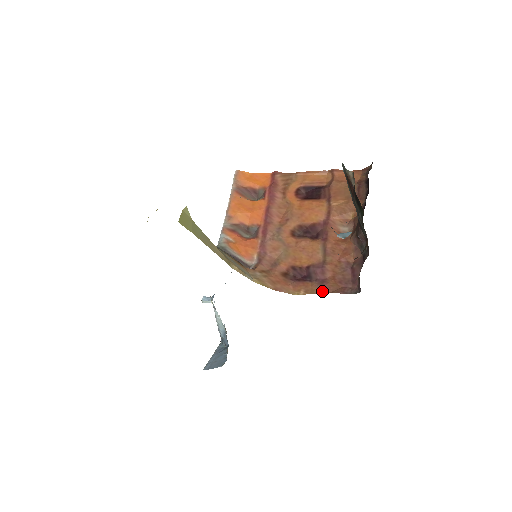
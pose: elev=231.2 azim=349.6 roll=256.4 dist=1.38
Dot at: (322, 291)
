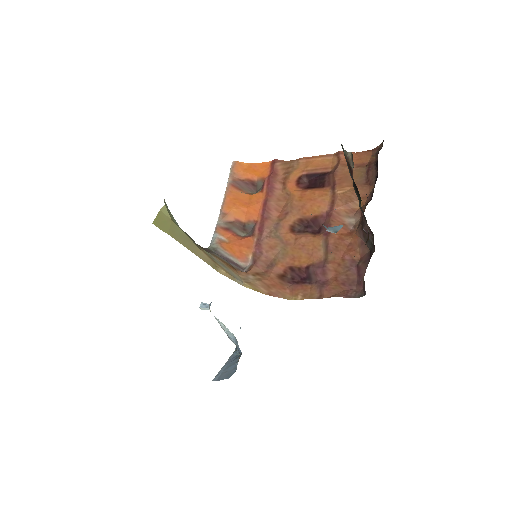
Dot at: (322, 295)
